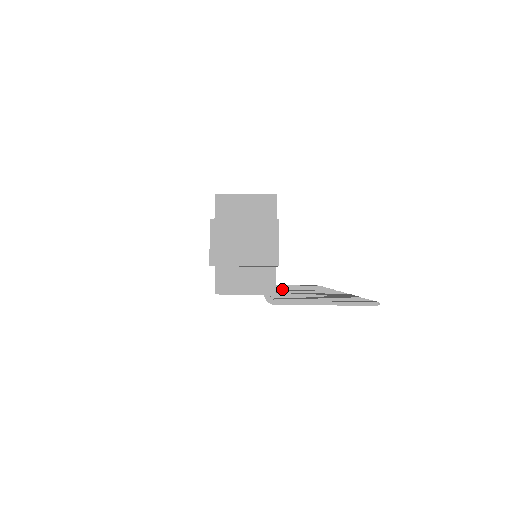
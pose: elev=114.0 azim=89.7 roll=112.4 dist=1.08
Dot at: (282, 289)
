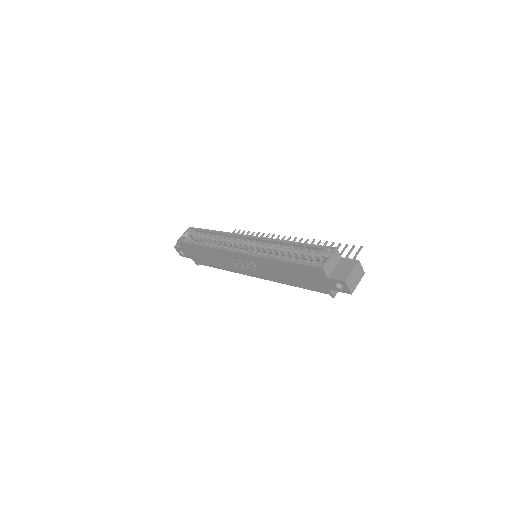
Dot at: occluded
